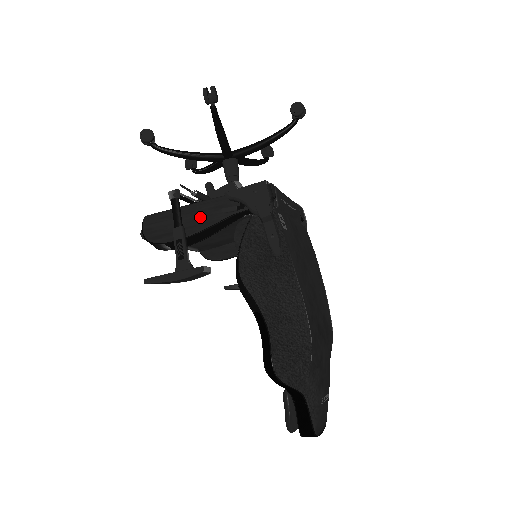
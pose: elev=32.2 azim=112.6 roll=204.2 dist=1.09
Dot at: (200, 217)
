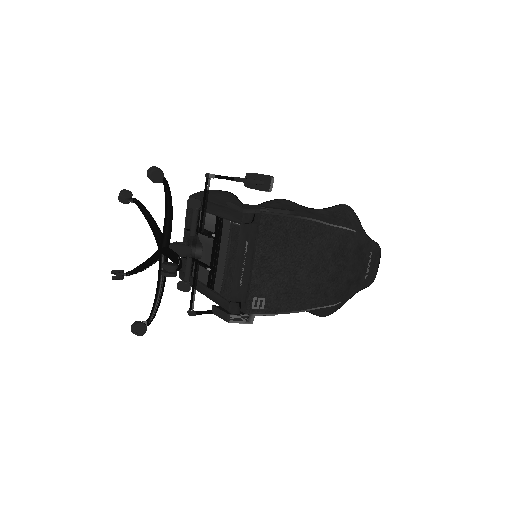
Dot at: occluded
